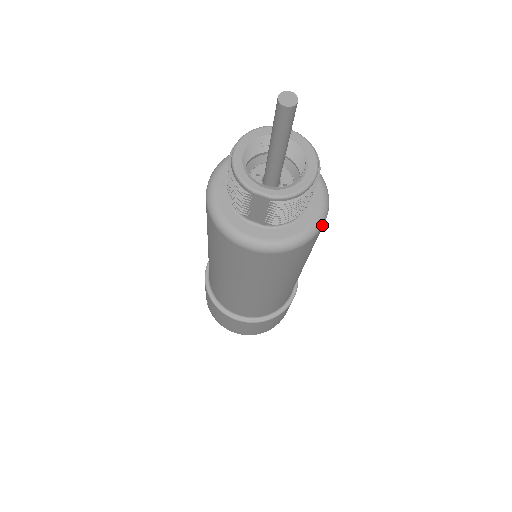
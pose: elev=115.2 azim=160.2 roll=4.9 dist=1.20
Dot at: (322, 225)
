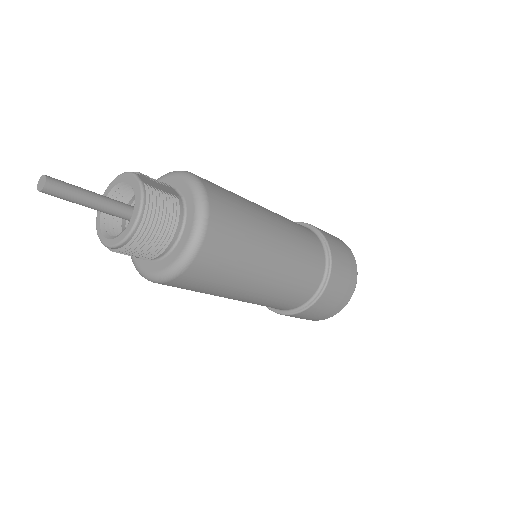
Dot at: (184, 267)
